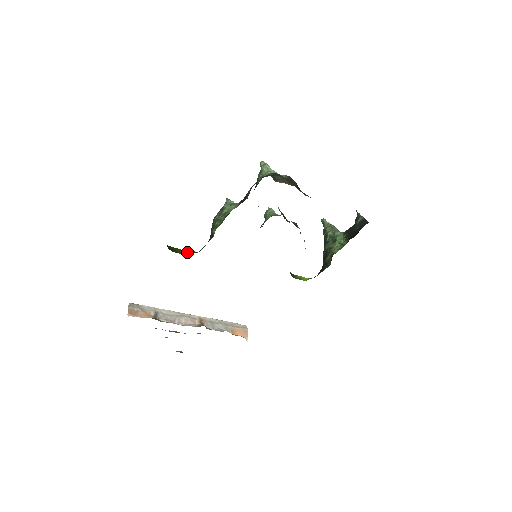
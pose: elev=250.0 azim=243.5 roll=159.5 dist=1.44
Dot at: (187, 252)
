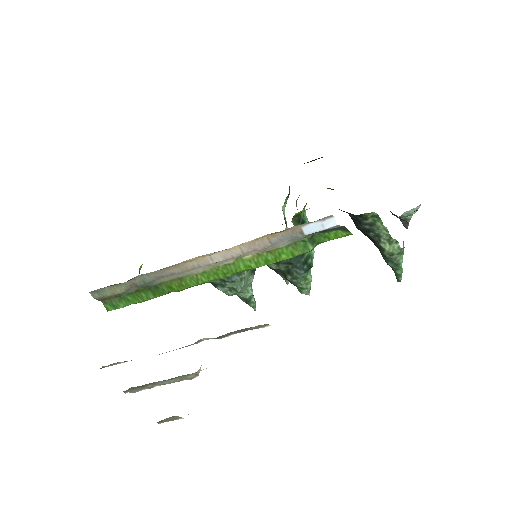
Dot at: occluded
